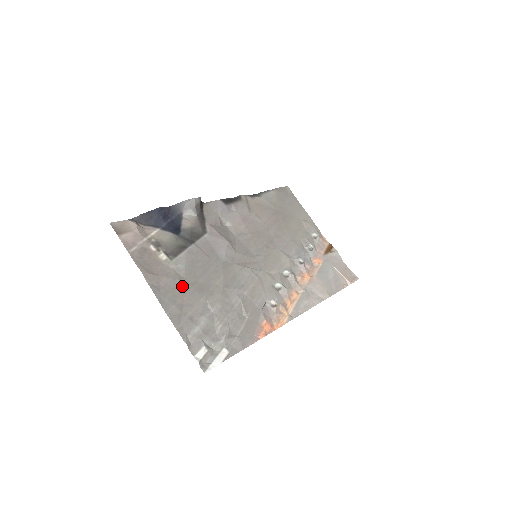
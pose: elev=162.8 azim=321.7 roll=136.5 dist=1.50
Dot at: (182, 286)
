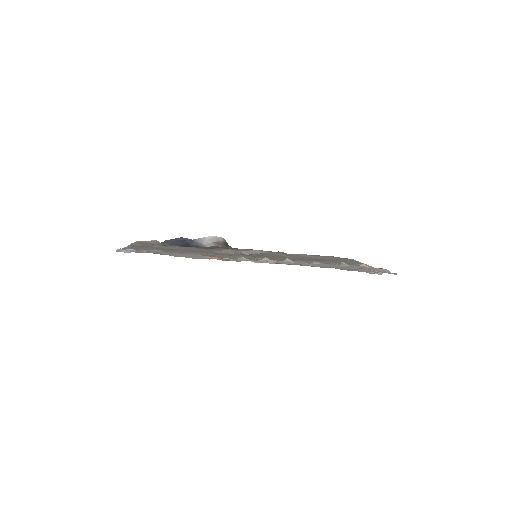
Dot at: (157, 247)
